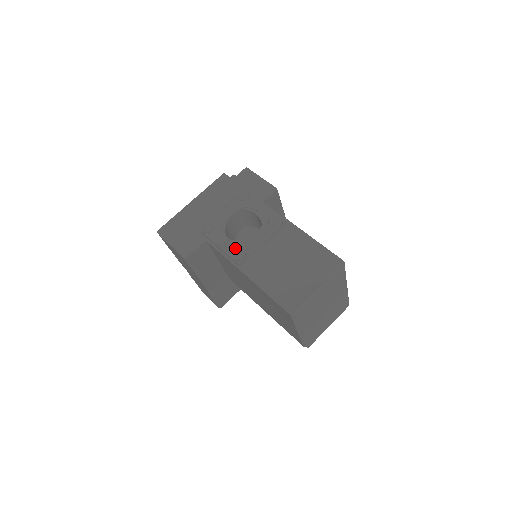
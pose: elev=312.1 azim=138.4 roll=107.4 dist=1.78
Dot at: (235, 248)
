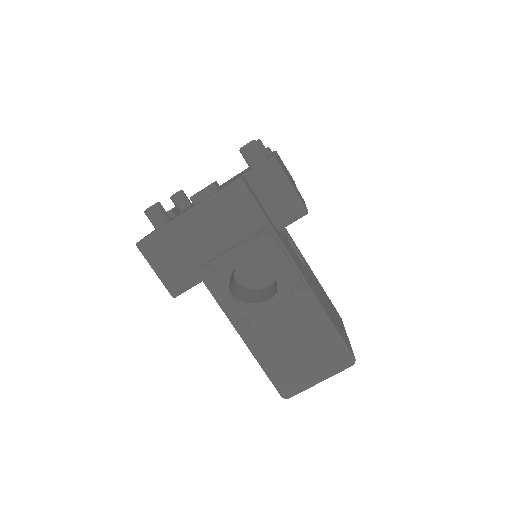
Dot at: (238, 312)
